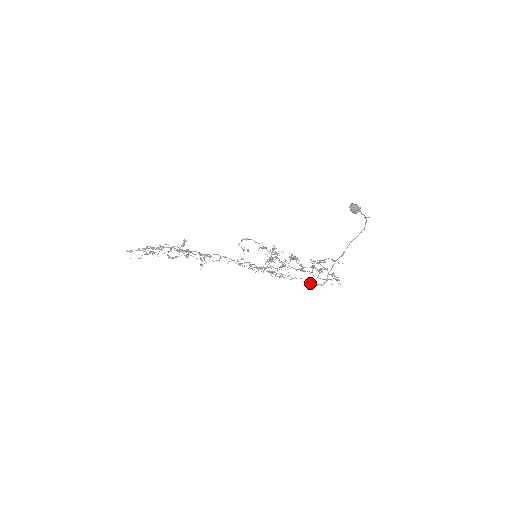
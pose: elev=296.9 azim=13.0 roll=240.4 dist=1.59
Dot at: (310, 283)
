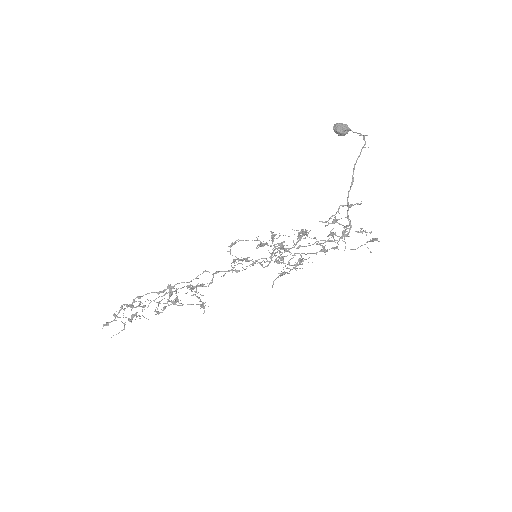
Dot at: (330, 241)
